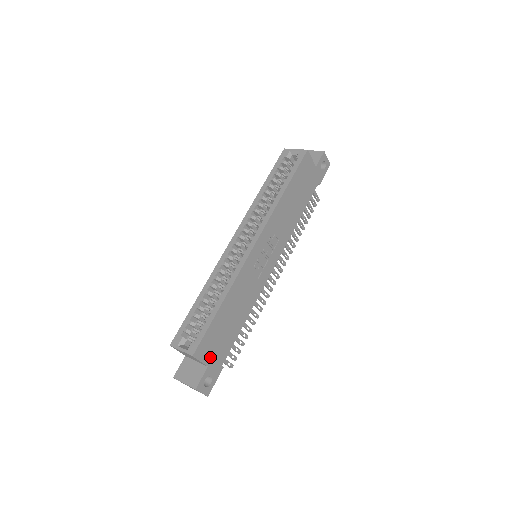
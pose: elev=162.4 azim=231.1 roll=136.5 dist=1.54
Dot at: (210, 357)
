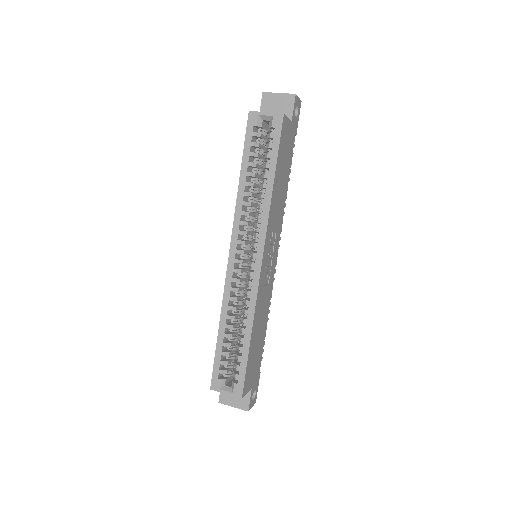
Dot at: (251, 381)
